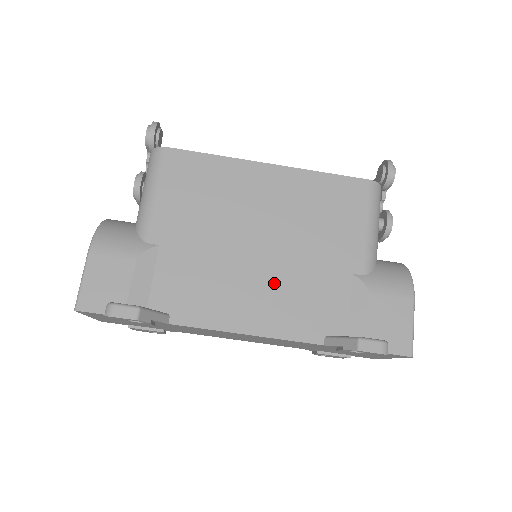
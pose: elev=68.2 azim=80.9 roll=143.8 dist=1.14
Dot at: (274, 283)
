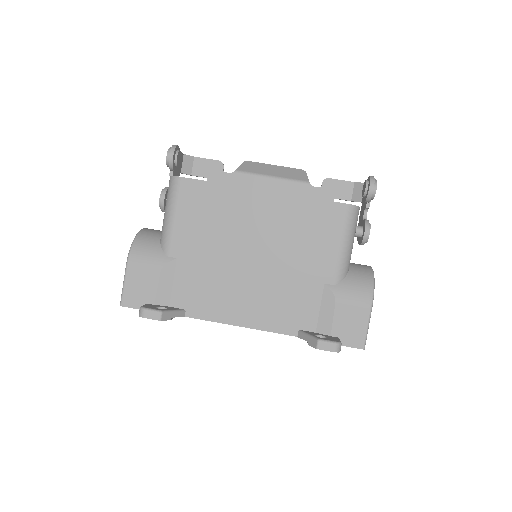
Dot at: (262, 289)
